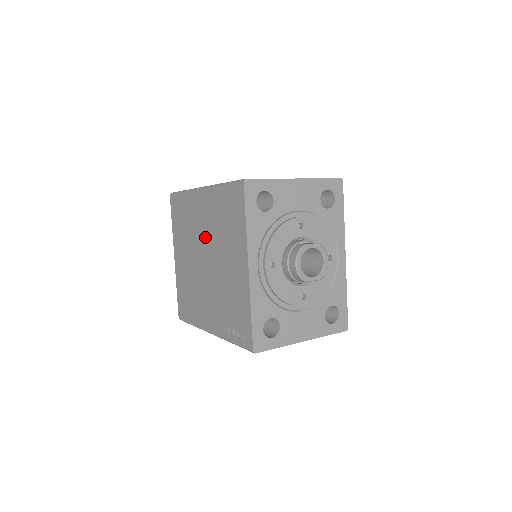
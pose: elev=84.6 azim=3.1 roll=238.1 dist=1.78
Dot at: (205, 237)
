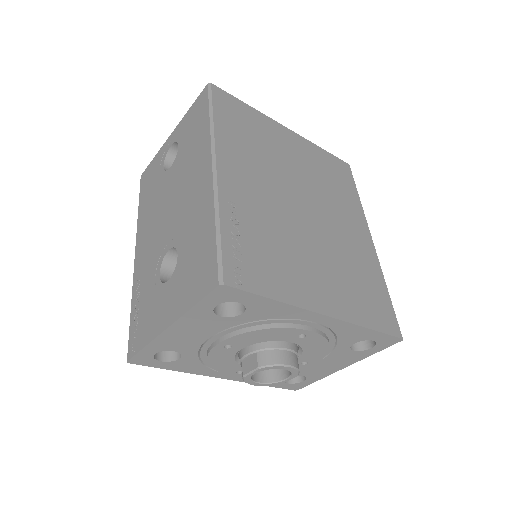
Dot at: occluded
